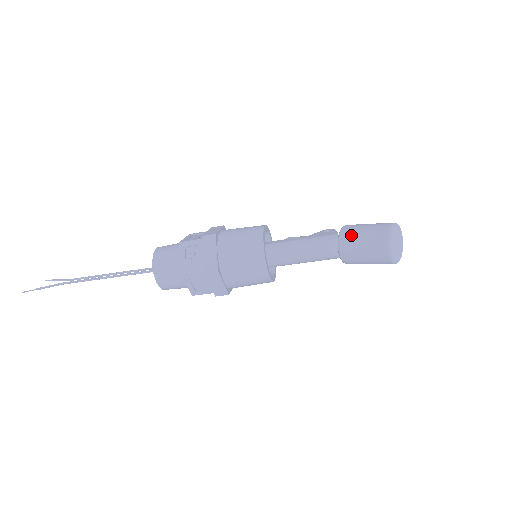
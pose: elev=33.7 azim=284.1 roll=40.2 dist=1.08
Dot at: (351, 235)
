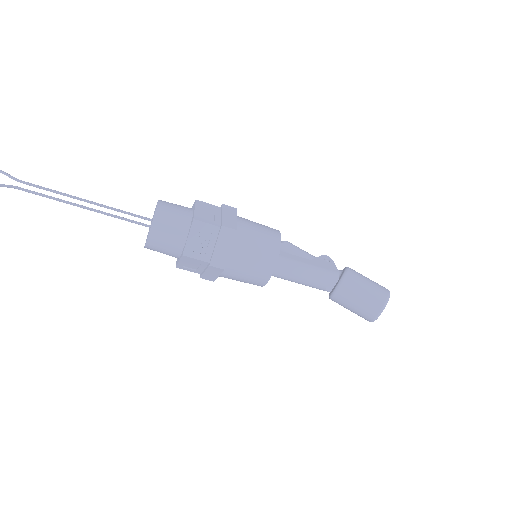
Dot at: (353, 286)
